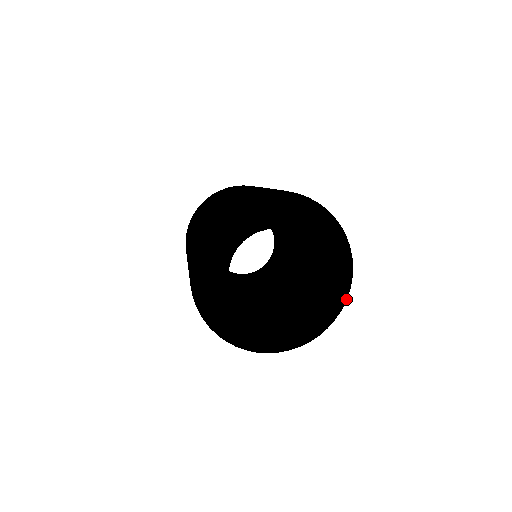
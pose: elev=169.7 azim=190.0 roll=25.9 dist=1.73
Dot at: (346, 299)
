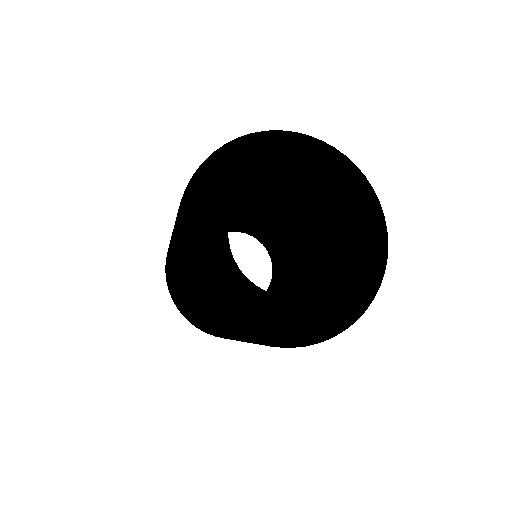
Dot at: (371, 188)
